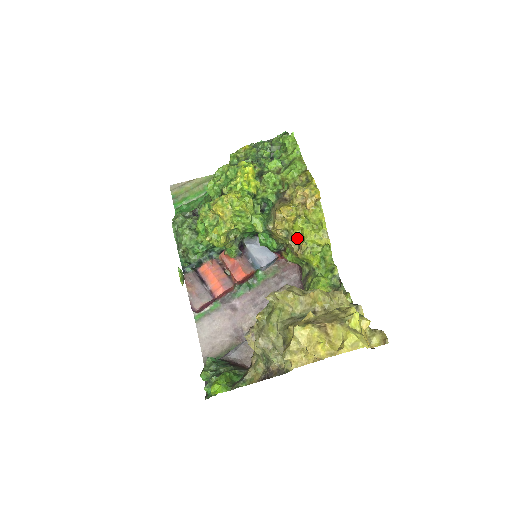
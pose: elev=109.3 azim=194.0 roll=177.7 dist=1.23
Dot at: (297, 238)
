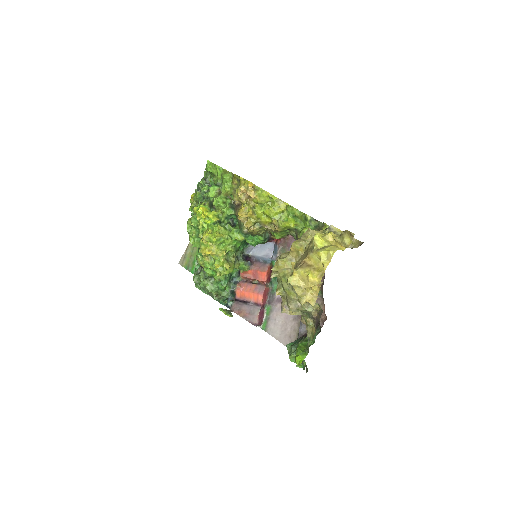
Dot at: (266, 221)
